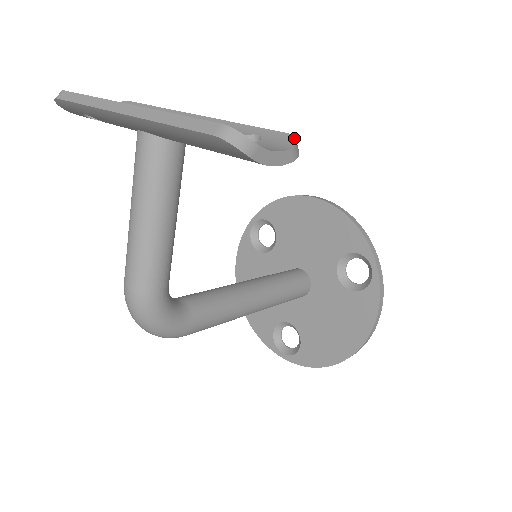
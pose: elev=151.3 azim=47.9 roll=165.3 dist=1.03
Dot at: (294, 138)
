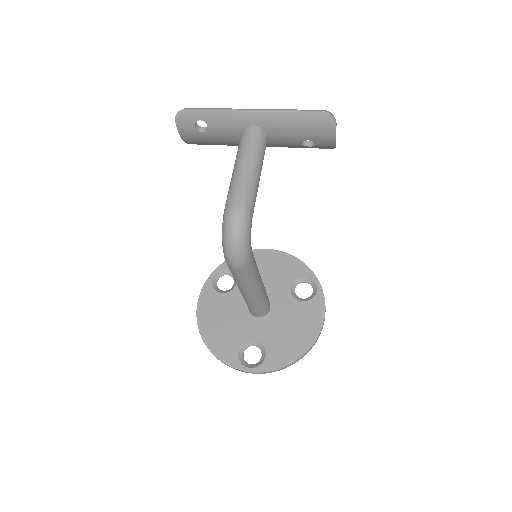
Dot at: occluded
